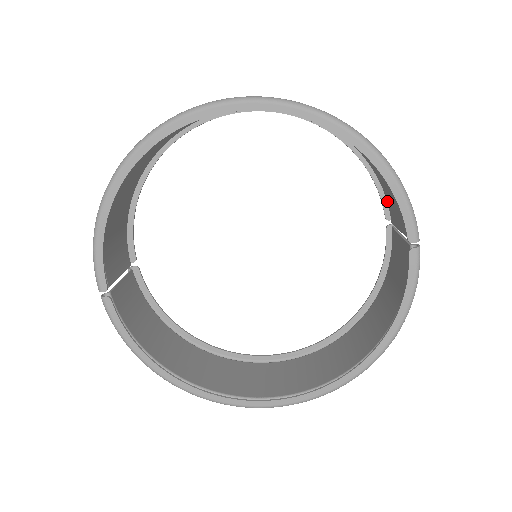
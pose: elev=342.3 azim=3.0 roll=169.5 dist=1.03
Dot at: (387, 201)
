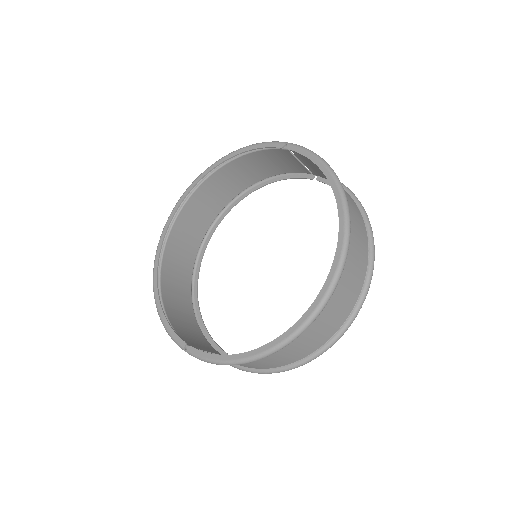
Dot at: (297, 172)
